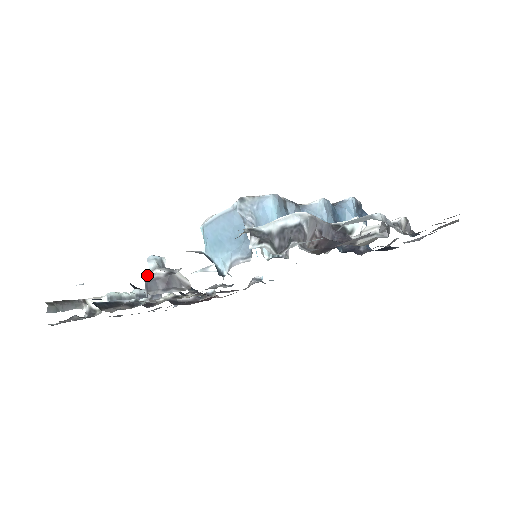
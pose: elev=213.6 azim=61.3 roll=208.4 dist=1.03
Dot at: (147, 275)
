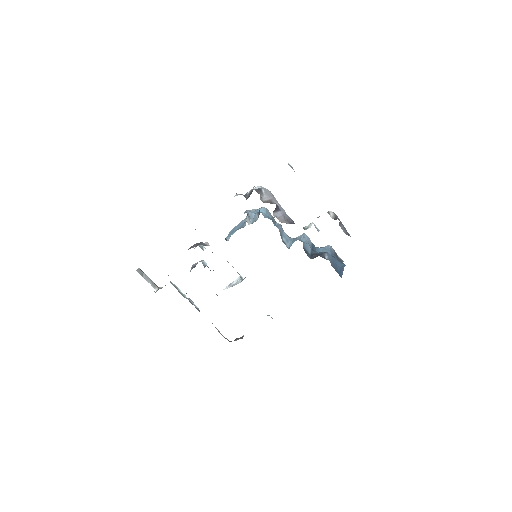
Dot at: occluded
